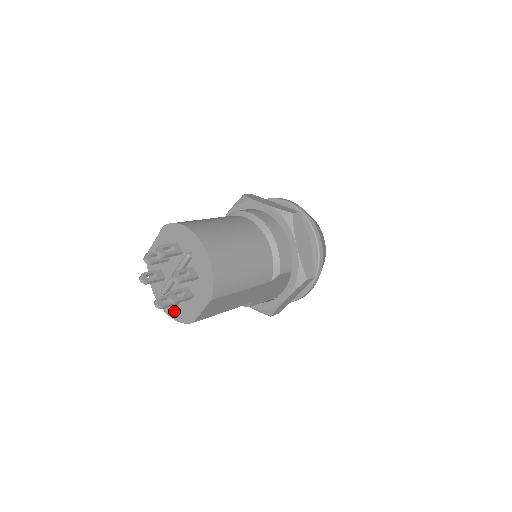
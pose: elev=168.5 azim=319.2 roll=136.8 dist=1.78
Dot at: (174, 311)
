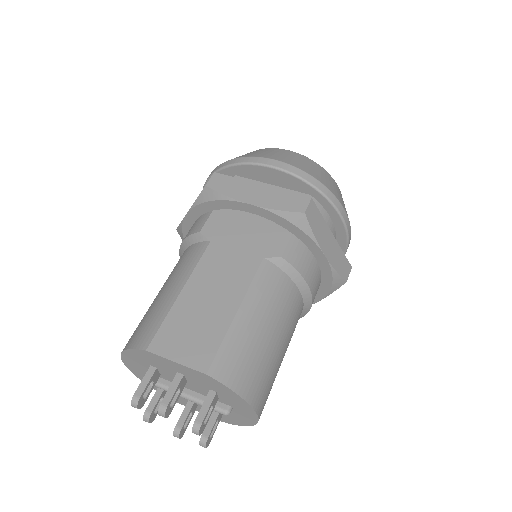
Dot at: occluded
